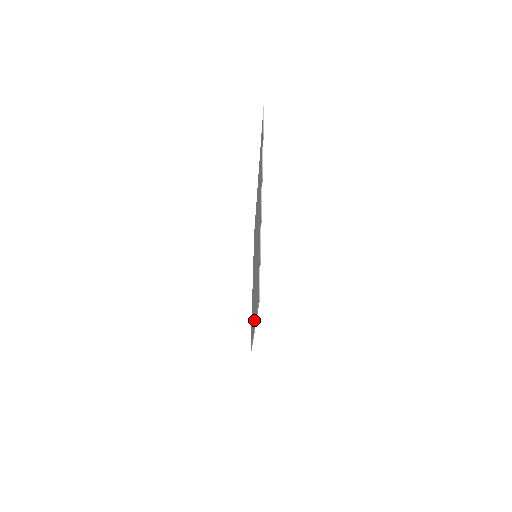
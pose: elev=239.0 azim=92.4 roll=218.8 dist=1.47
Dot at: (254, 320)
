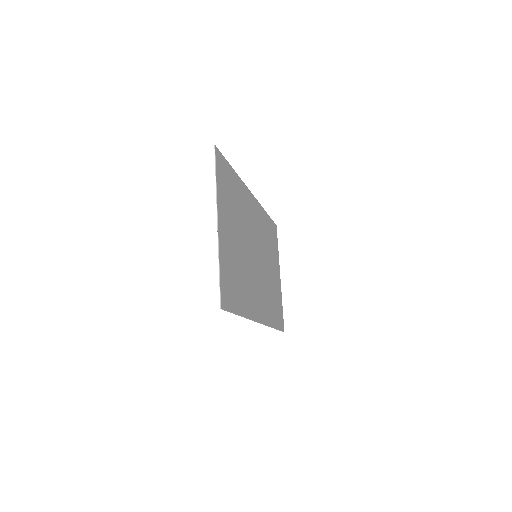
Dot at: (252, 313)
